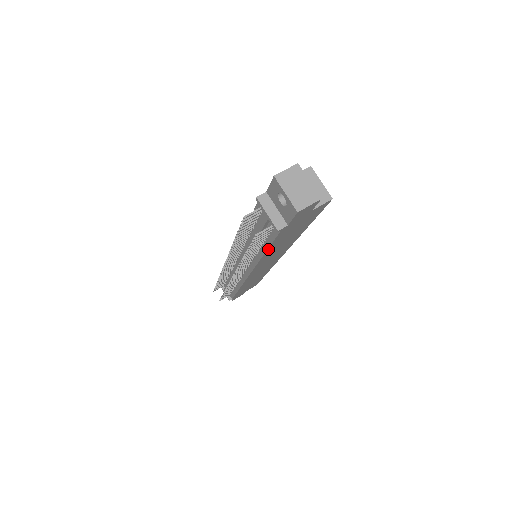
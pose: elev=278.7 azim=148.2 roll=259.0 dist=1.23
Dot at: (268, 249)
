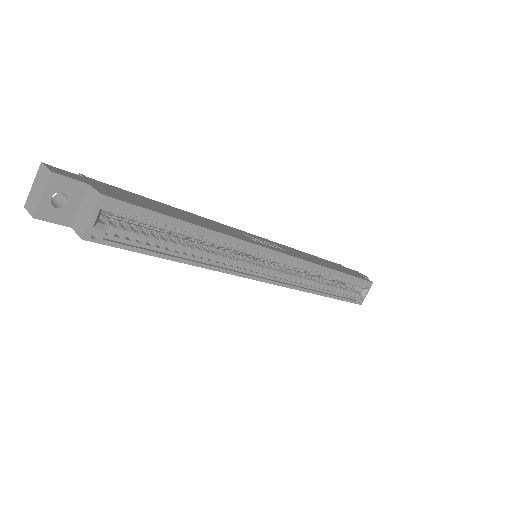
Dot at: occluded
